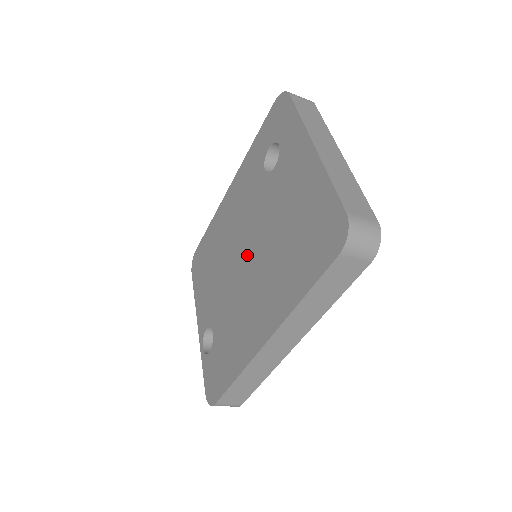
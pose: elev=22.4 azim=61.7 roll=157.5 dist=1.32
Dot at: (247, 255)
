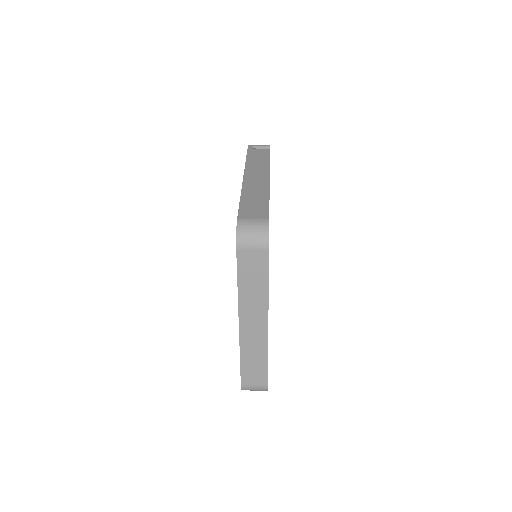
Dot at: occluded
